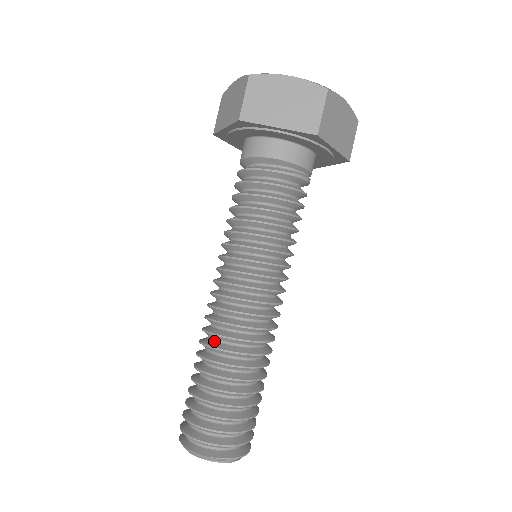
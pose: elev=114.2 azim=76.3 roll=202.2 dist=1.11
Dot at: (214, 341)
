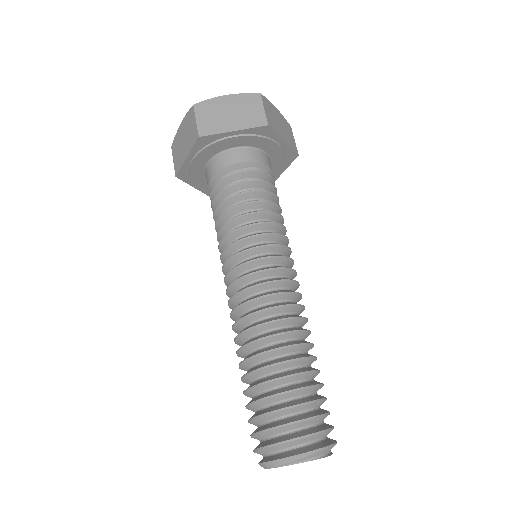
Dot at: (253, 338)
